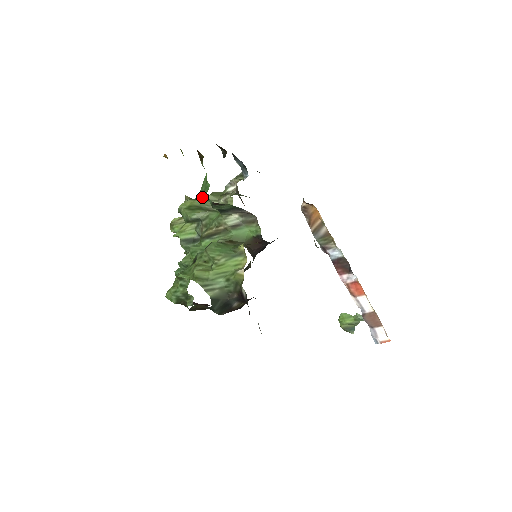
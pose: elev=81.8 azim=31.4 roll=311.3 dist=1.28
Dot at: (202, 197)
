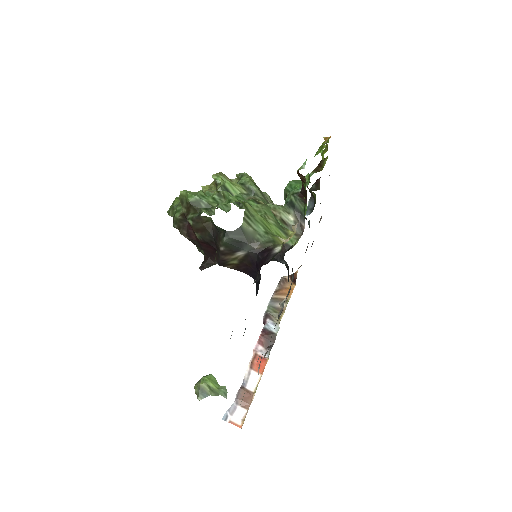
Dot at: (290, 184)
